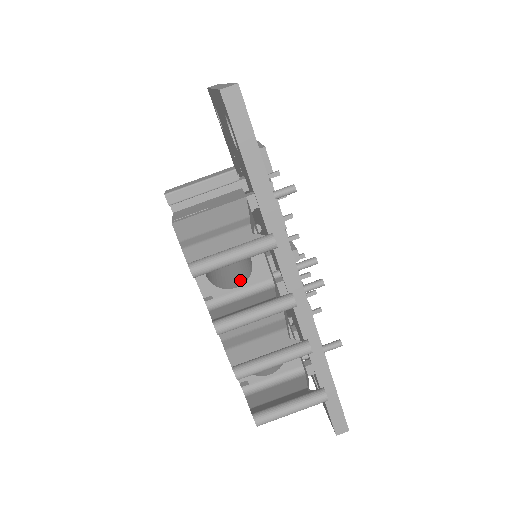
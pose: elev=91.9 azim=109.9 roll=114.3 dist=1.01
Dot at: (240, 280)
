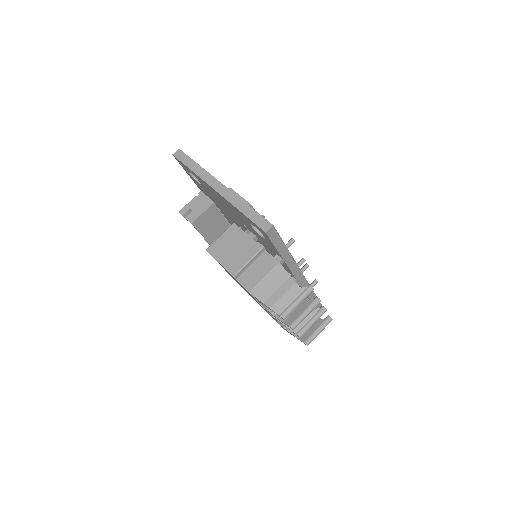
Dot at: occluded
